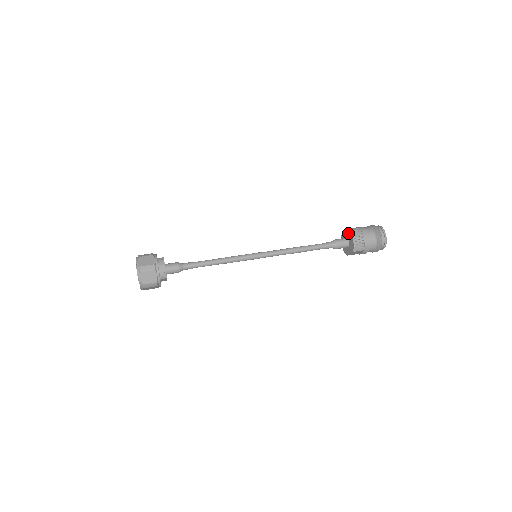
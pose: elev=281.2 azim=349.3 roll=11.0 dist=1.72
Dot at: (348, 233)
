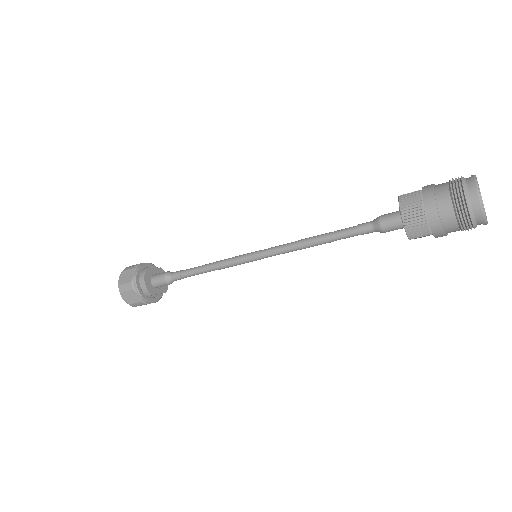
Dot at: (399, 203)
